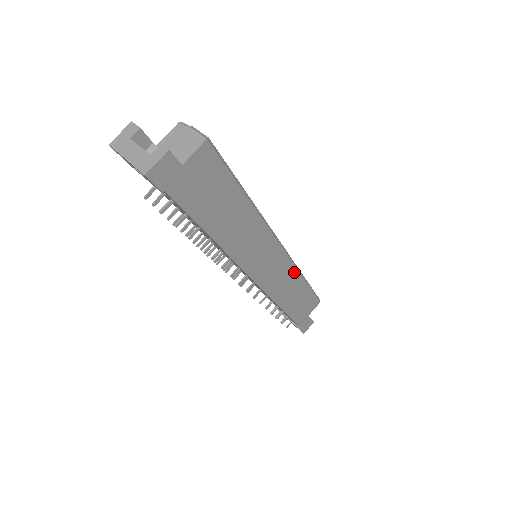
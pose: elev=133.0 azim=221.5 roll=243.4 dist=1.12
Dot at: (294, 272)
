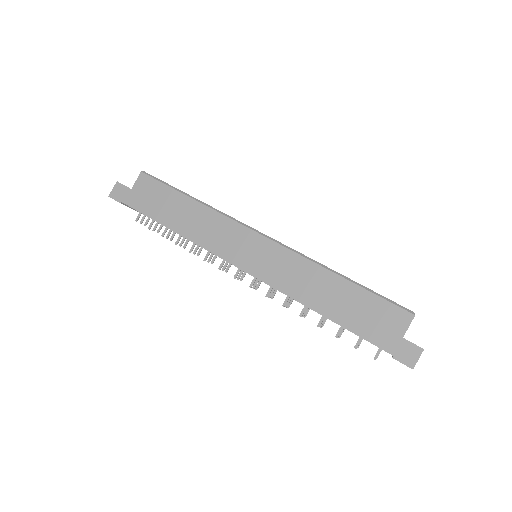
Dot at: (304, 262)
